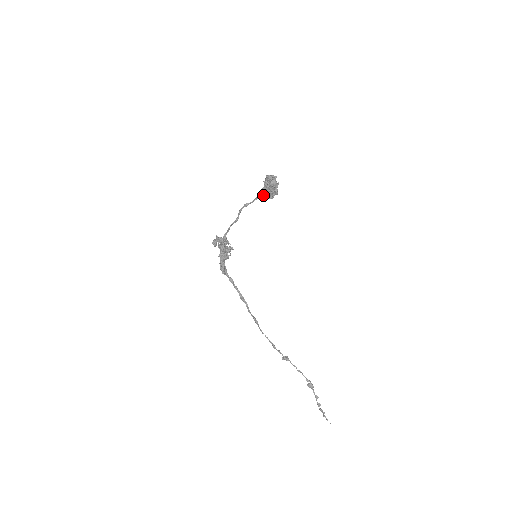
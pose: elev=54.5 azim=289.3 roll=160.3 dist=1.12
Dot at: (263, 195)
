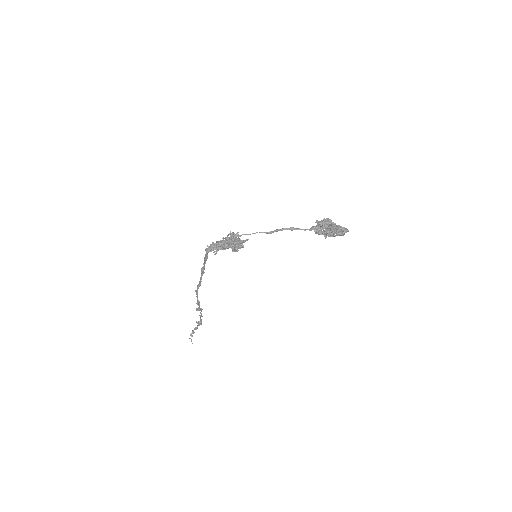
Dot at: (319, 232)
